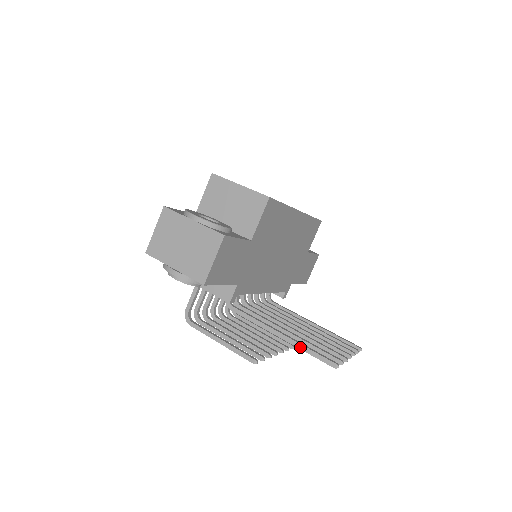
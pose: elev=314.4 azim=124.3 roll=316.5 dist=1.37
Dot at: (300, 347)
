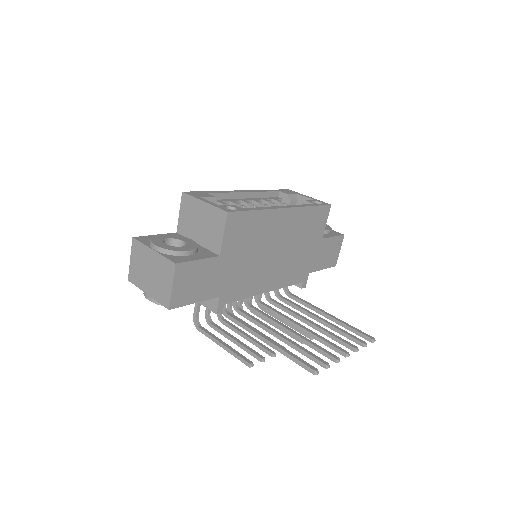
Dot at: (283, 353)
